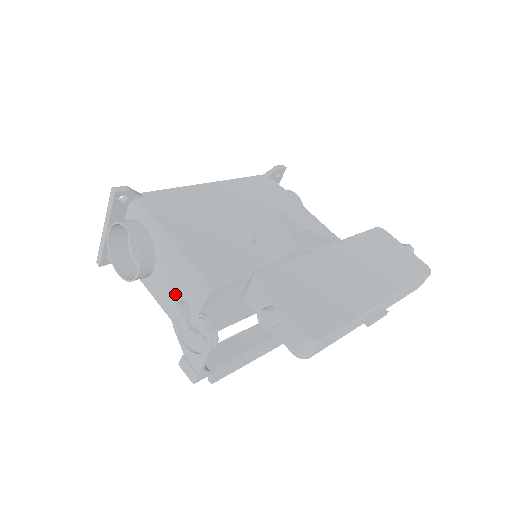
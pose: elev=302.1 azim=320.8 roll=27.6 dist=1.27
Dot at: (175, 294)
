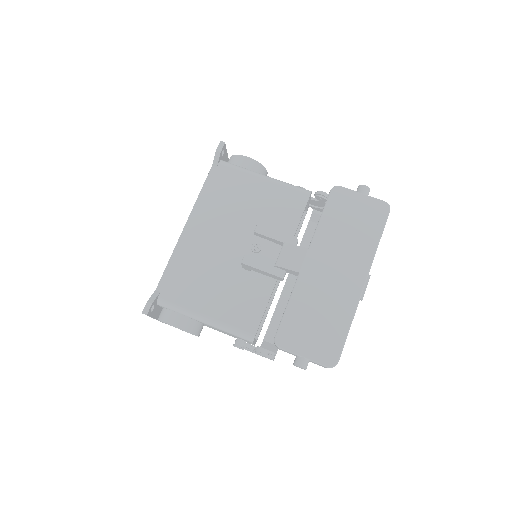
Dot at: occluded
